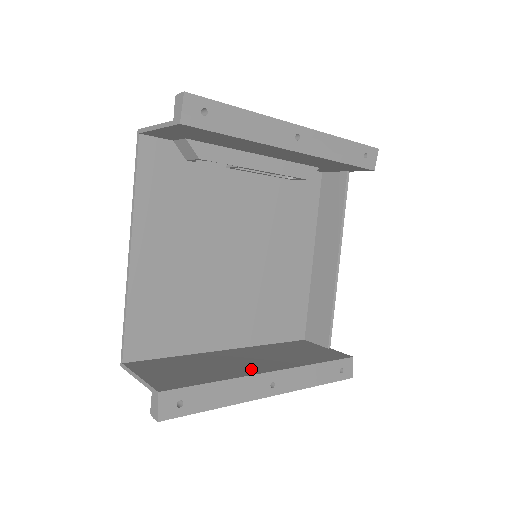
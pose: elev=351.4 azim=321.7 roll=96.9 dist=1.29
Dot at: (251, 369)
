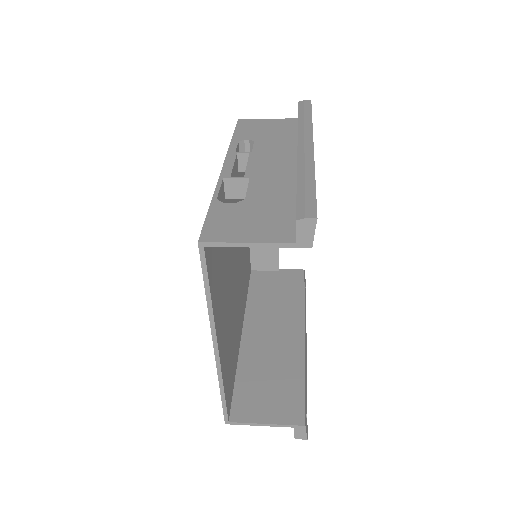
Dot at: (294, 344)
